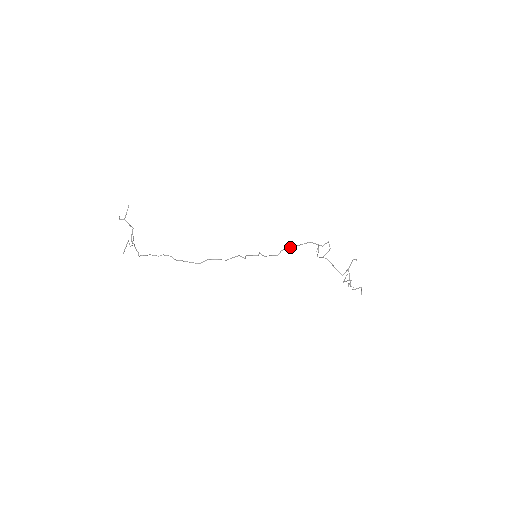
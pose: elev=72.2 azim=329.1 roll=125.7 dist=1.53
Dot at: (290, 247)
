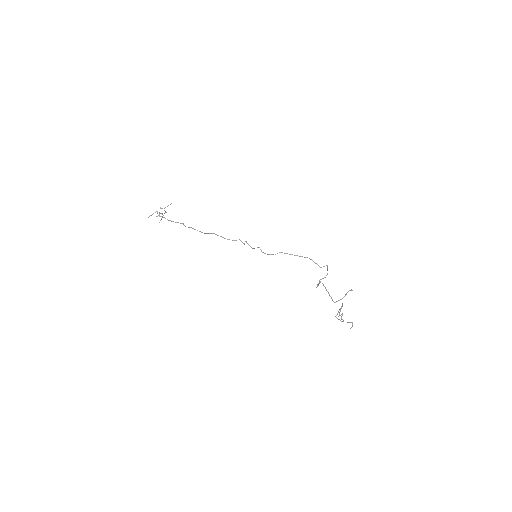
Dot at: occluded
